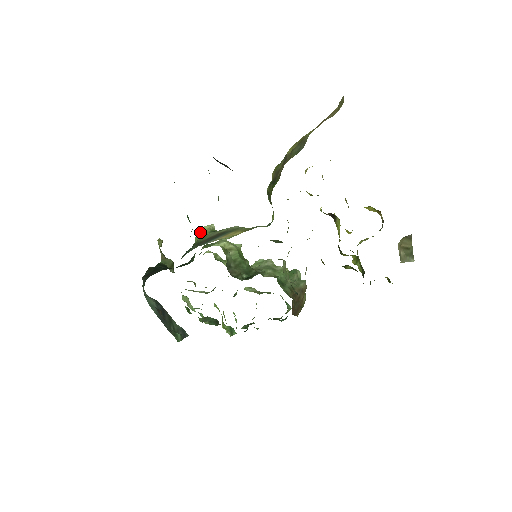
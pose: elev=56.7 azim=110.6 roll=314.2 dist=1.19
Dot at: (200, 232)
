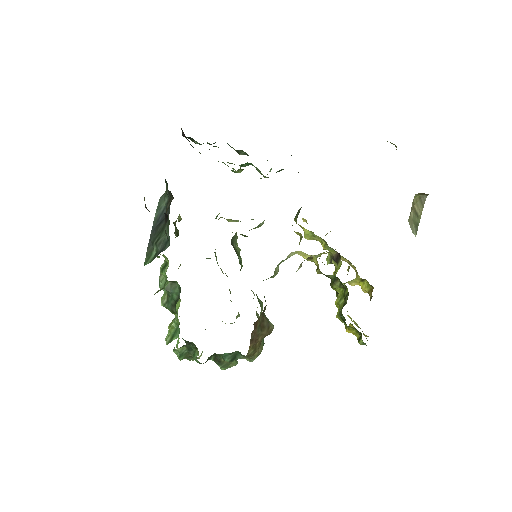
Dot at: occluded
